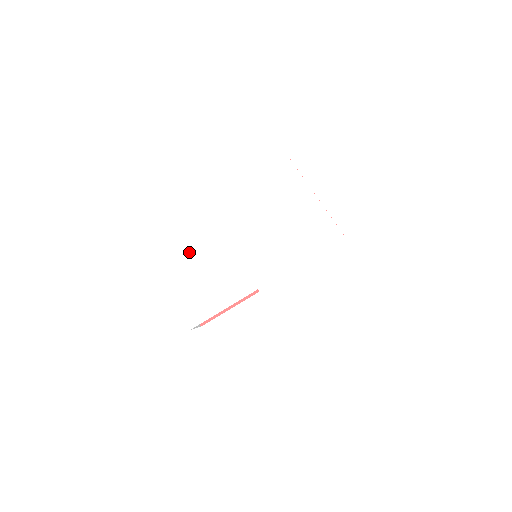
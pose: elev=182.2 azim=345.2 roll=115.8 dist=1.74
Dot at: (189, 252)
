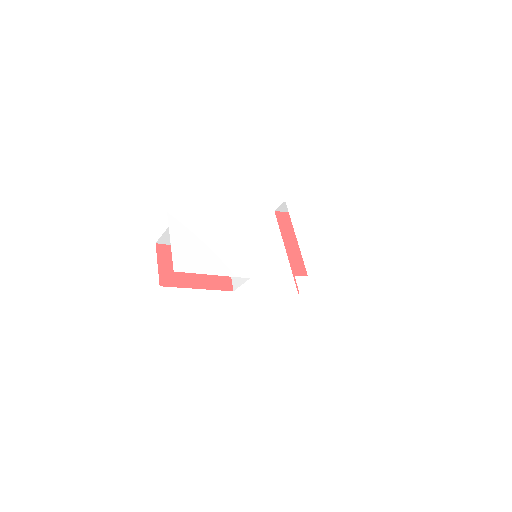
Dot at: (205, 209)
